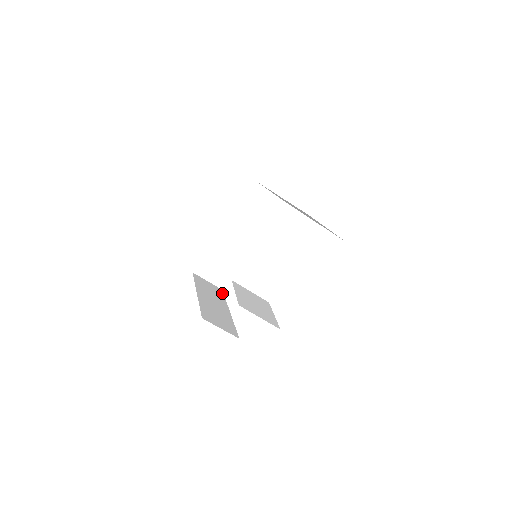
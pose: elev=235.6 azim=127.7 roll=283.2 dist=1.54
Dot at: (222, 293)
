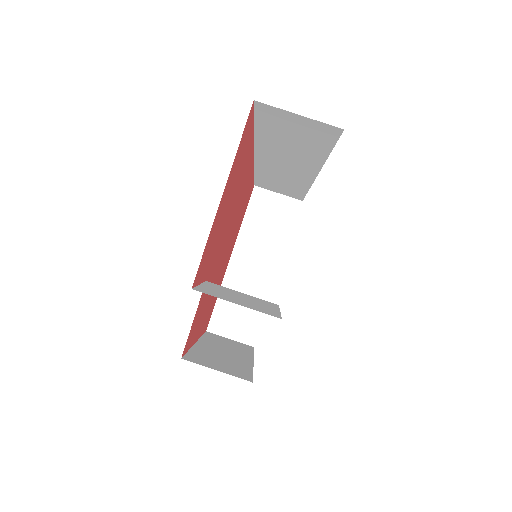
Dot at: (251, 349)
